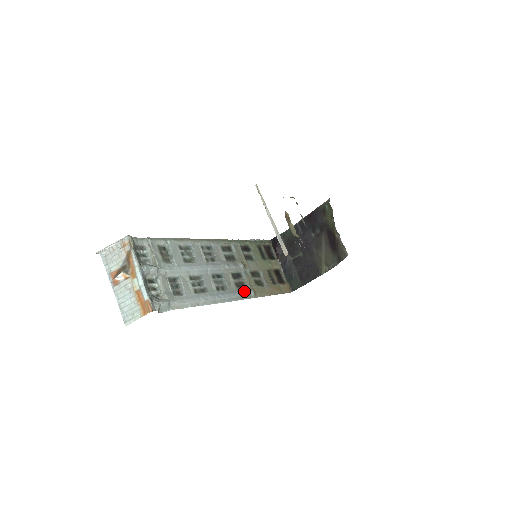
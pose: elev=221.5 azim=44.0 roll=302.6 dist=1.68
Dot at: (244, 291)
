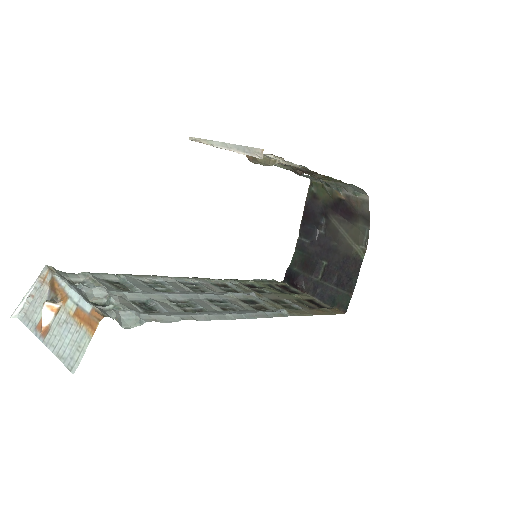
Dot at: (269, 311)
